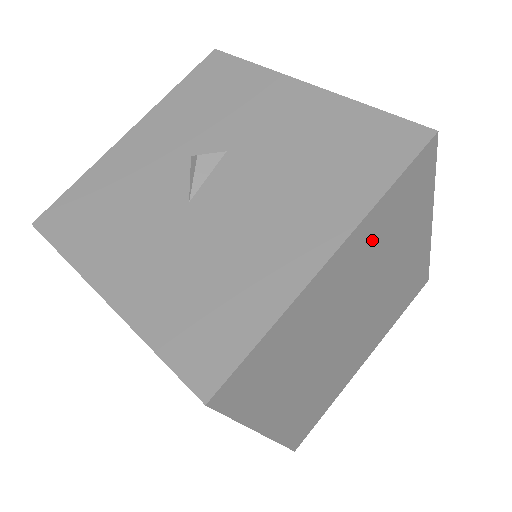
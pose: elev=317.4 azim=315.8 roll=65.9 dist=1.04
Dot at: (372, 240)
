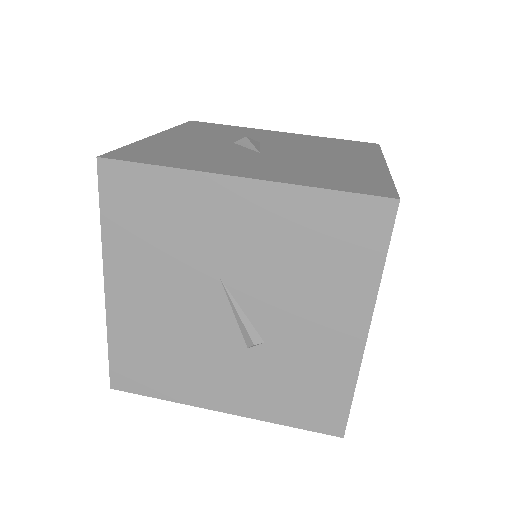
Dot at: occluded
